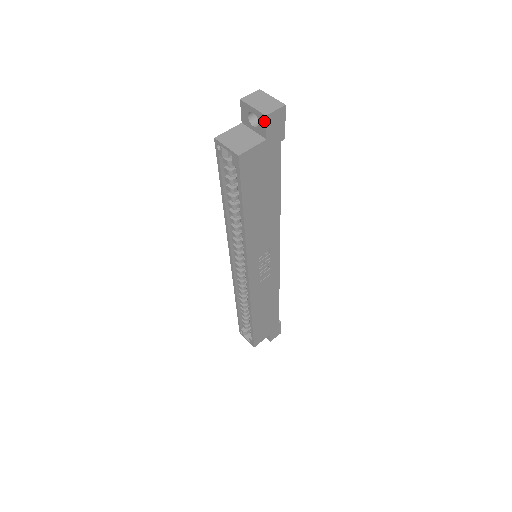
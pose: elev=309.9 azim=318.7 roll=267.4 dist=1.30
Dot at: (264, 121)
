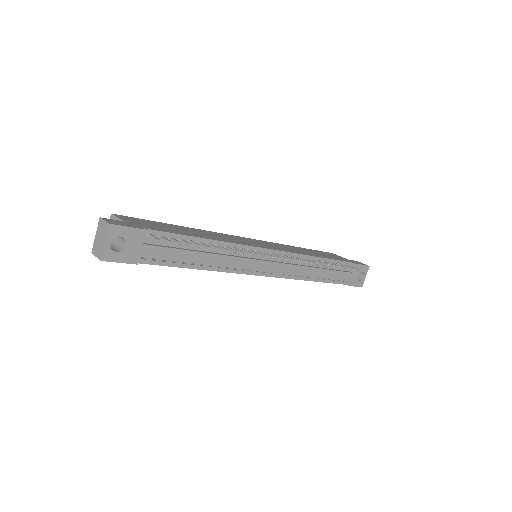
Dot at: occluded
